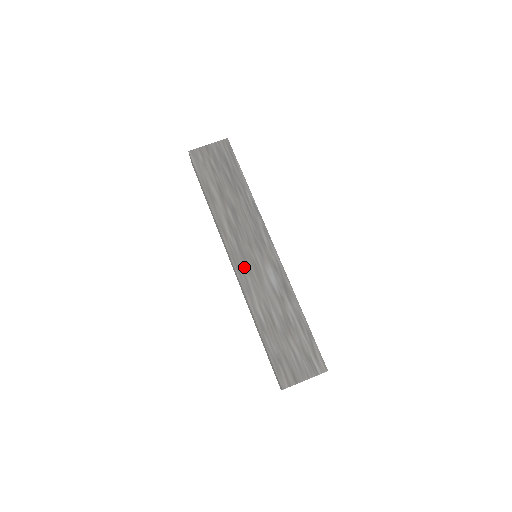
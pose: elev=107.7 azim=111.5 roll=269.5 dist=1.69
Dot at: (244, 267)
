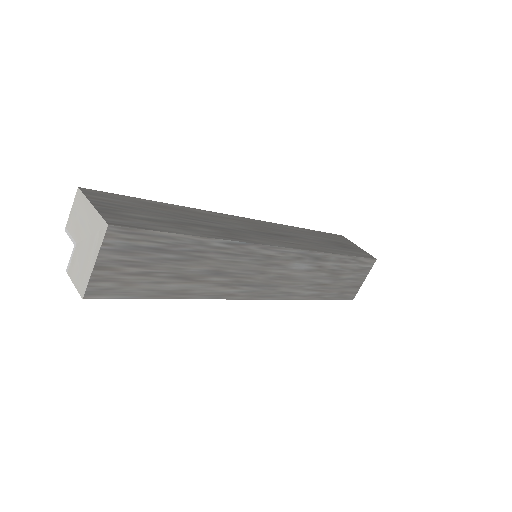
Dot at: (272, 290)
